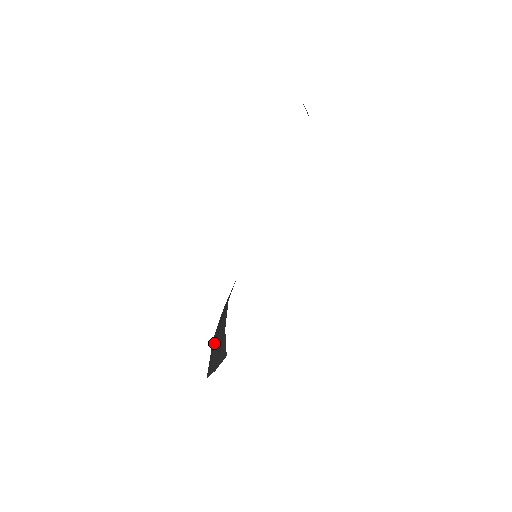
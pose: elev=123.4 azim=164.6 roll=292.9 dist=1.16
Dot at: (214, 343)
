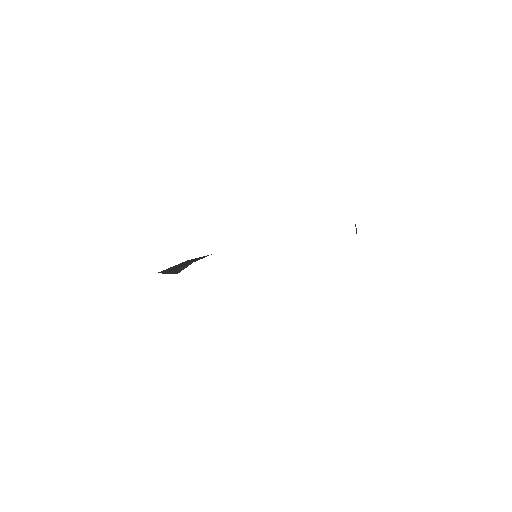
Dot at: occluded
